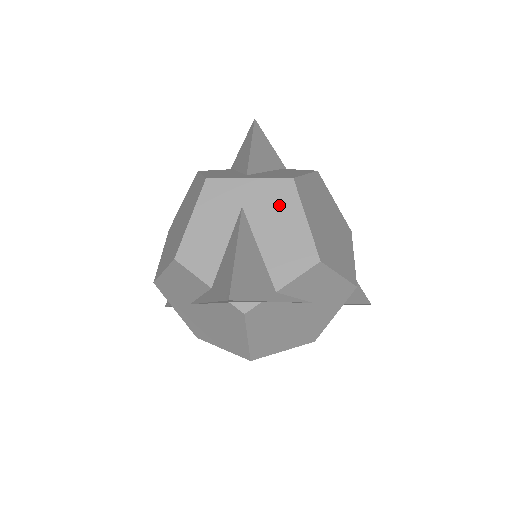
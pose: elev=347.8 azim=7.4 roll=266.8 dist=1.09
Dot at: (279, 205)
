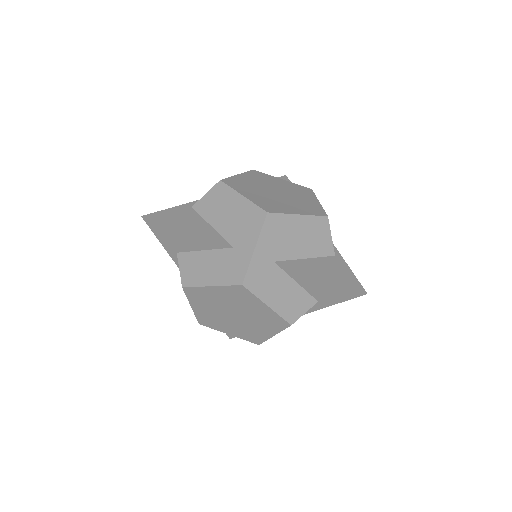
Dot at: (283, 232)
